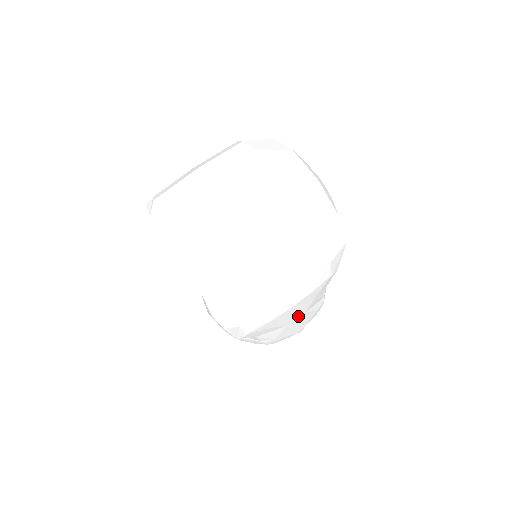
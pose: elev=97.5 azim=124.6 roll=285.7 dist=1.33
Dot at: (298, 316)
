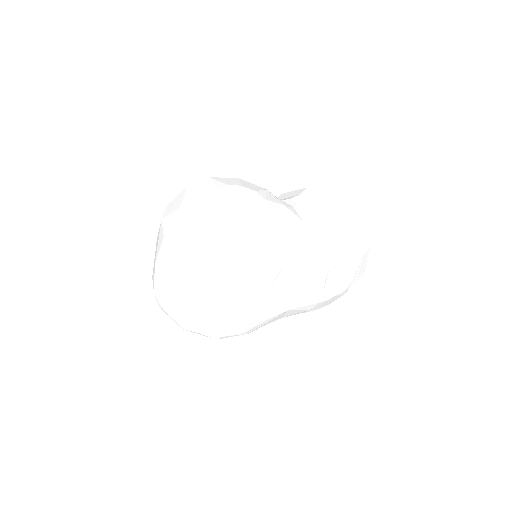
Dot at: (289, 302)
